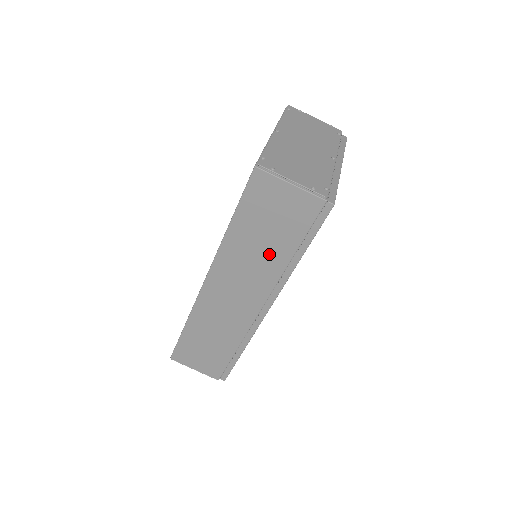
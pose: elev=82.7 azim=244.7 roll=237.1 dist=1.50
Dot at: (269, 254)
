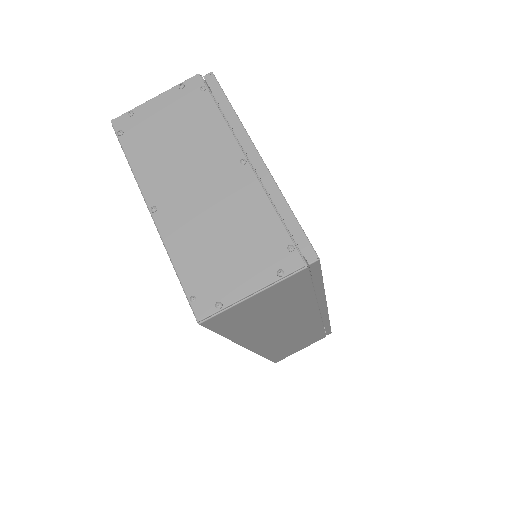
Dot at: (289, 311)
